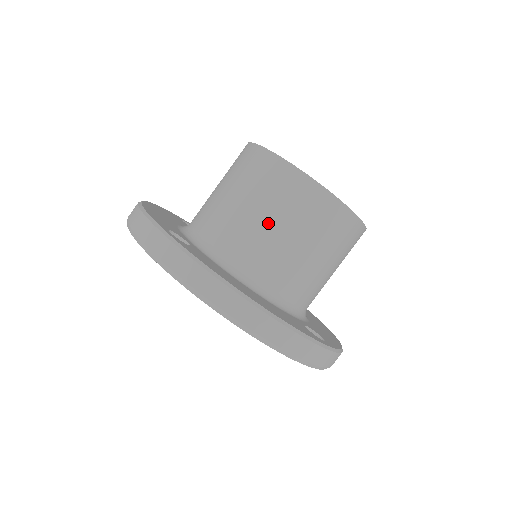
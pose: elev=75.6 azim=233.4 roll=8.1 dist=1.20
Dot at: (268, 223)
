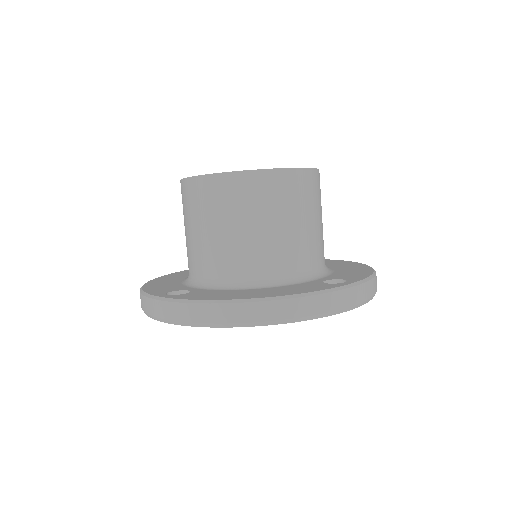
Dot at: (231, 230)
